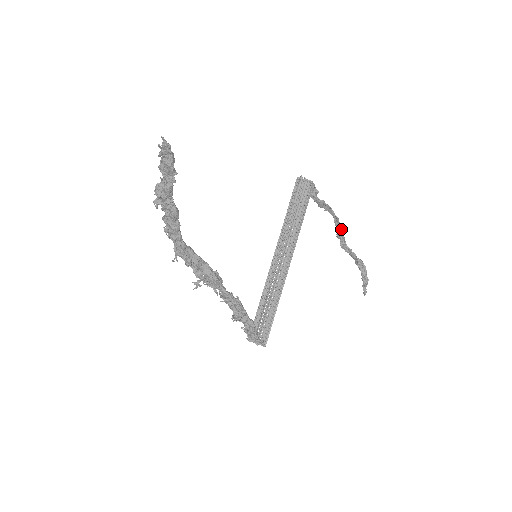
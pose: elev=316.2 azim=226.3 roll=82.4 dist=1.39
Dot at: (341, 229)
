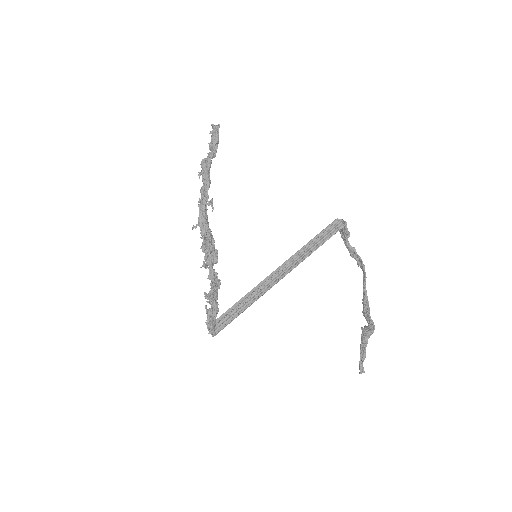
Dot at: (365, 287)
